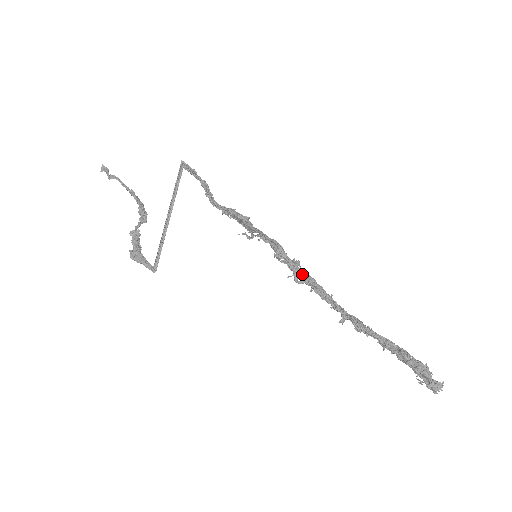
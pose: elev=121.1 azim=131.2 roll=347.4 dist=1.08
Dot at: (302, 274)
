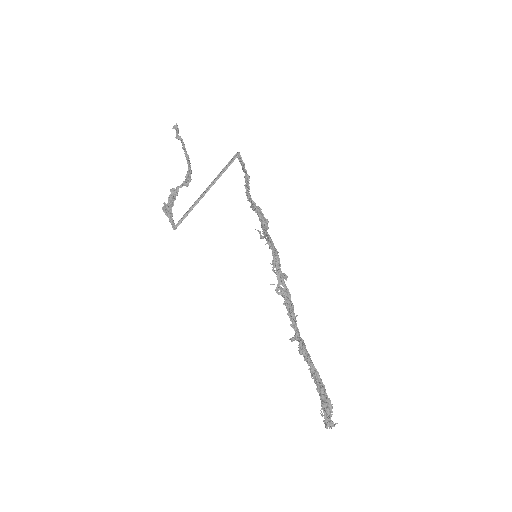
Dot at: (284, 288)
